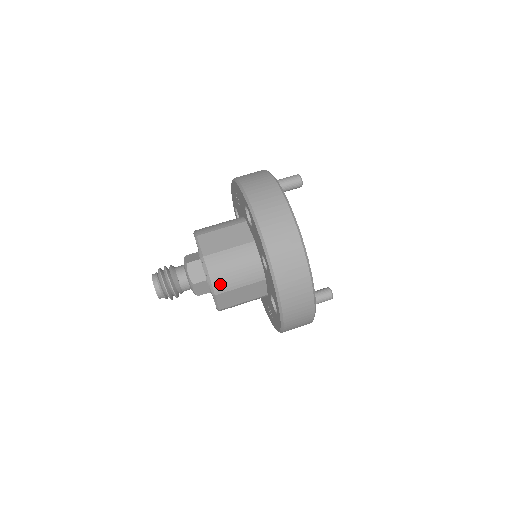
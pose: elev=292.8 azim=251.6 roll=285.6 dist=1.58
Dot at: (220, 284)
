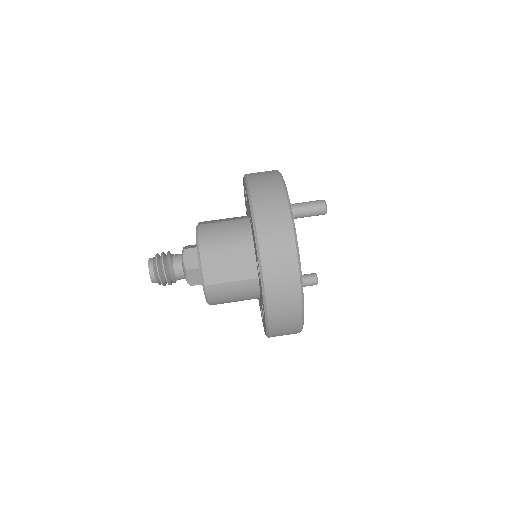
Dot at: (217, 303)
